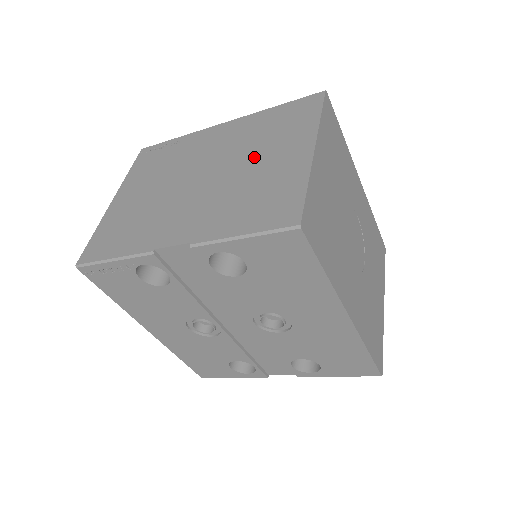
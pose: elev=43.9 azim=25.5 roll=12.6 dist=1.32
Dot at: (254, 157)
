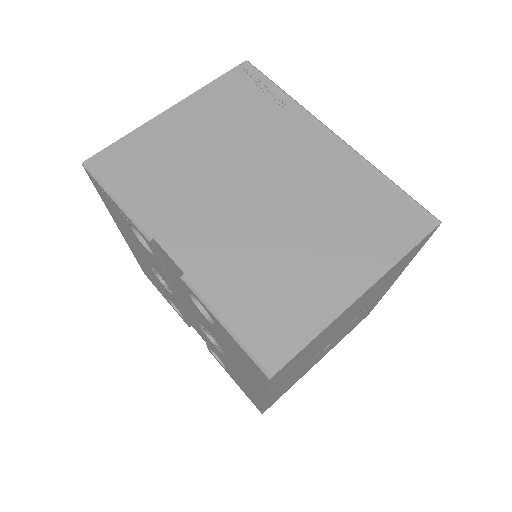
Dot at: (314, 231)
